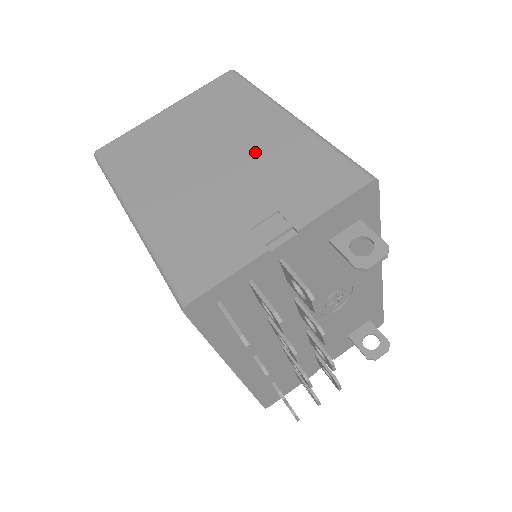
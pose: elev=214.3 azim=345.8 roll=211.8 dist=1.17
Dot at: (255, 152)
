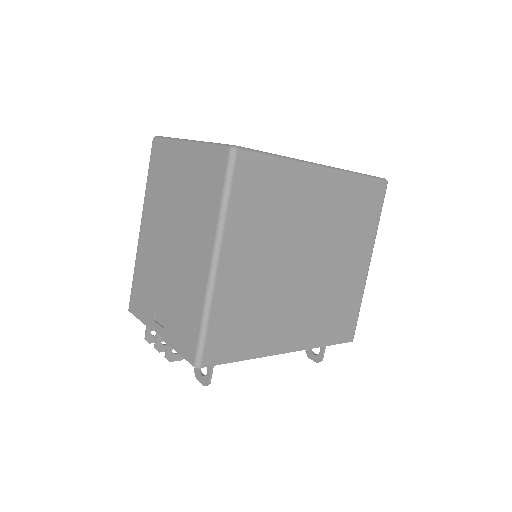
Dot at: (184, 265)
